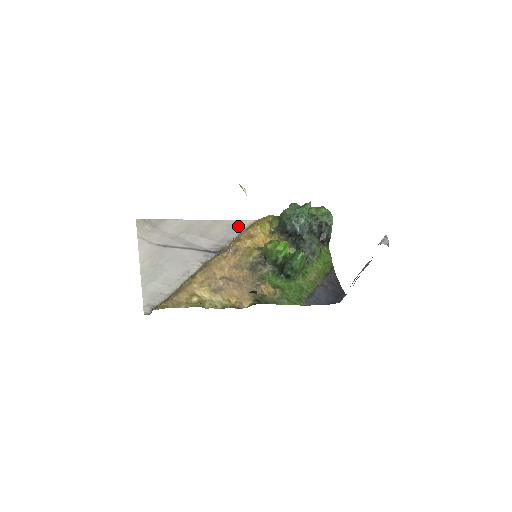
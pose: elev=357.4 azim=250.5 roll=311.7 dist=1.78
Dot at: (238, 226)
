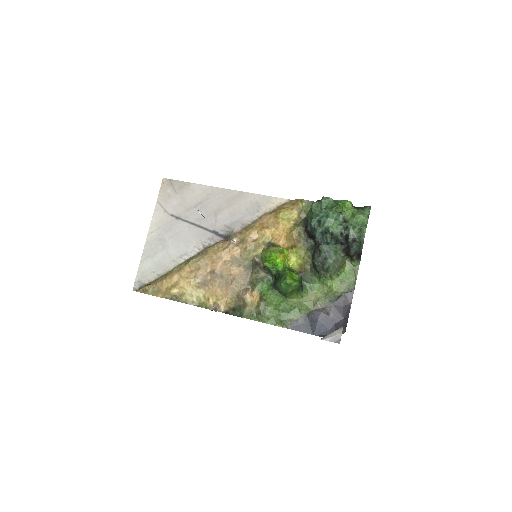
Dot at: (264, 205)
